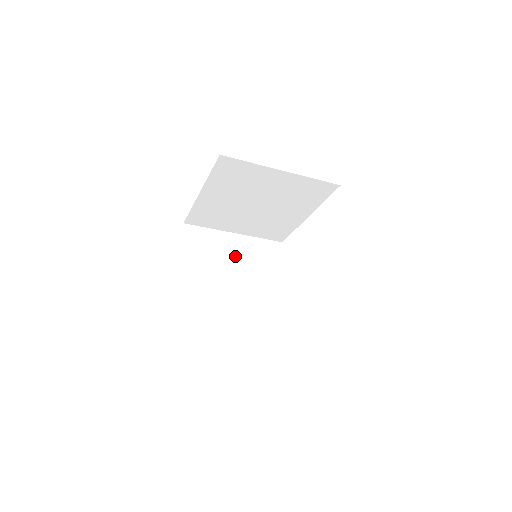
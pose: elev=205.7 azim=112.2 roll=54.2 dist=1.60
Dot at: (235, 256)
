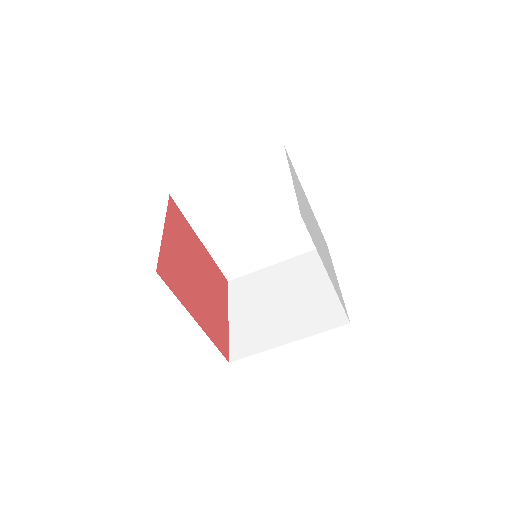
Dot at: (280, 281)
